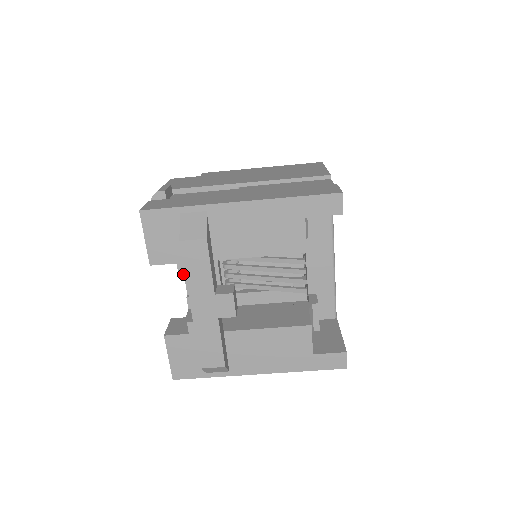
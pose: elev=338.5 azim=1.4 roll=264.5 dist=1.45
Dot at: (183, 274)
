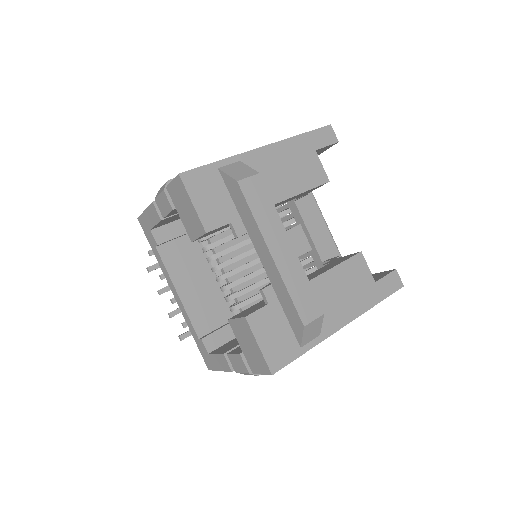
Dot at: (240, 233)
